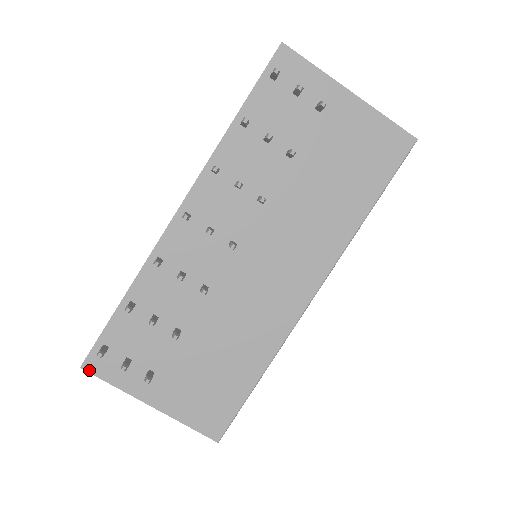
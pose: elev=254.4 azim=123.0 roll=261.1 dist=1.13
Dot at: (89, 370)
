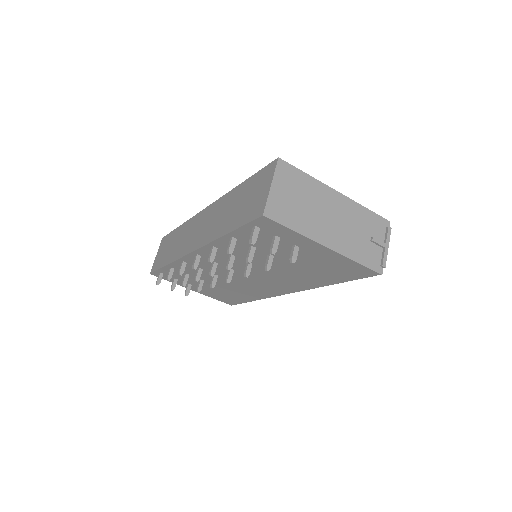
Dot at: occluded
